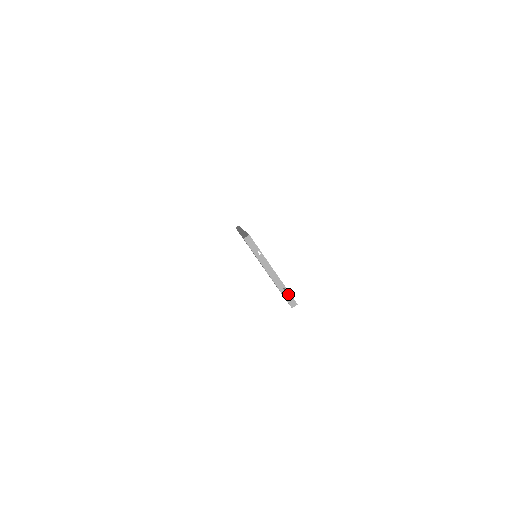
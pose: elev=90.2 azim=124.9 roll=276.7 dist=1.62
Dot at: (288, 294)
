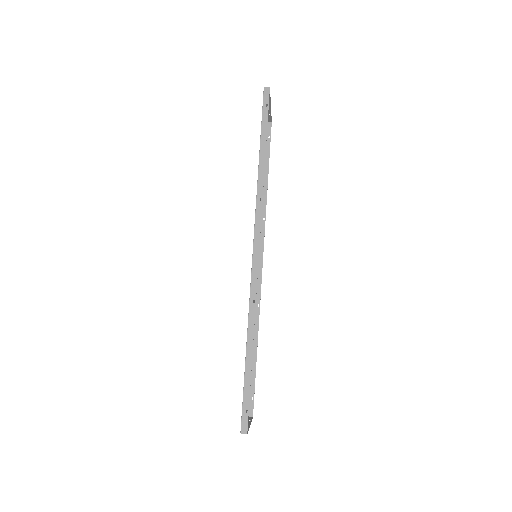
Dot at: occluded
